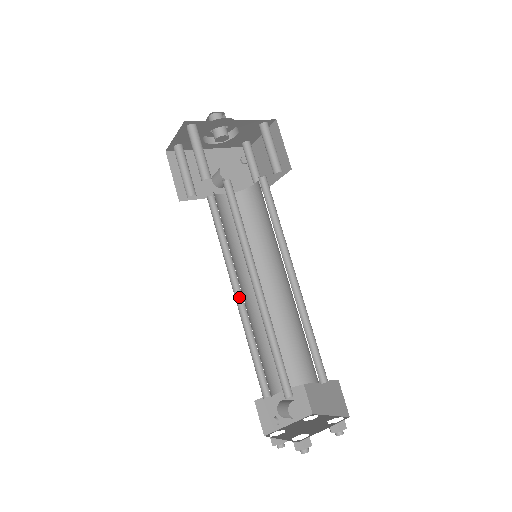
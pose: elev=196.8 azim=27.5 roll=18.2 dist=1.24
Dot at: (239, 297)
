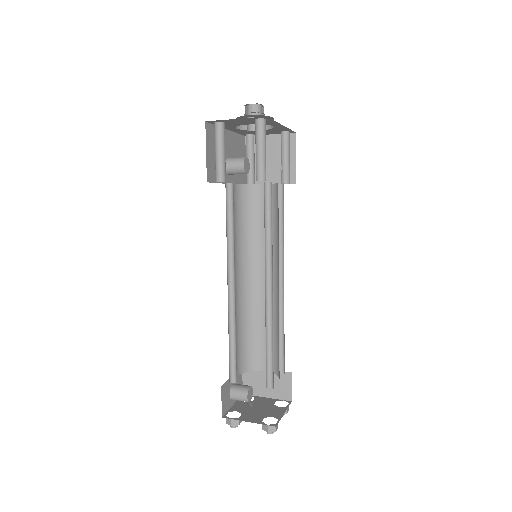
Dot at: (229, 290)
